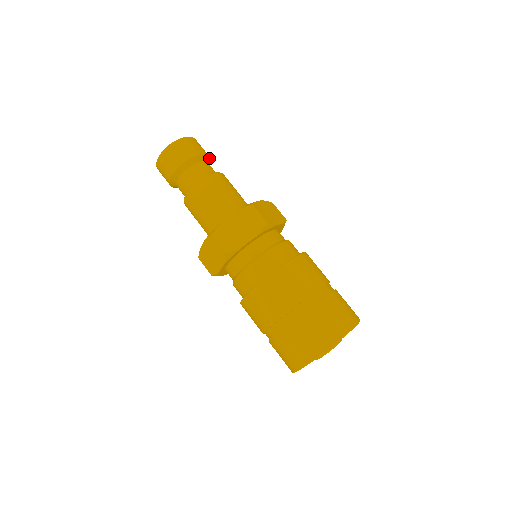
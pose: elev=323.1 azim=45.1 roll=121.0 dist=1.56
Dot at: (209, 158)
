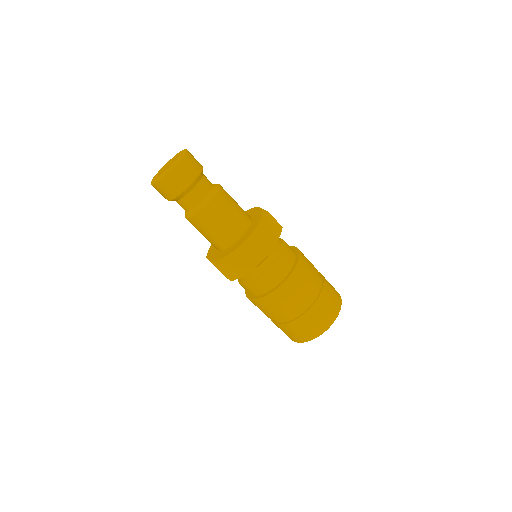
Dot at: occluded
